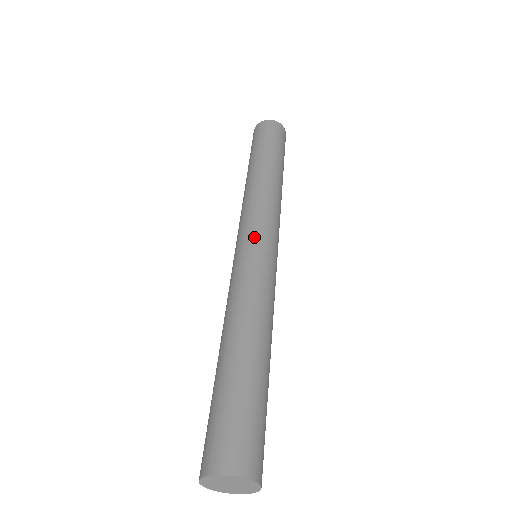
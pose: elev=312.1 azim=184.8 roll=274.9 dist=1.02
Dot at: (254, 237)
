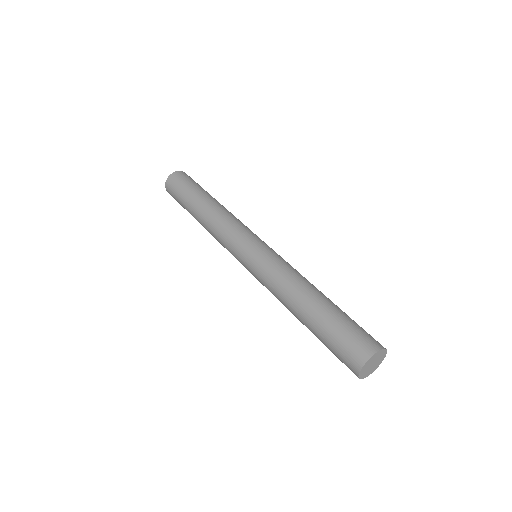
Dot at: (251, 243)
